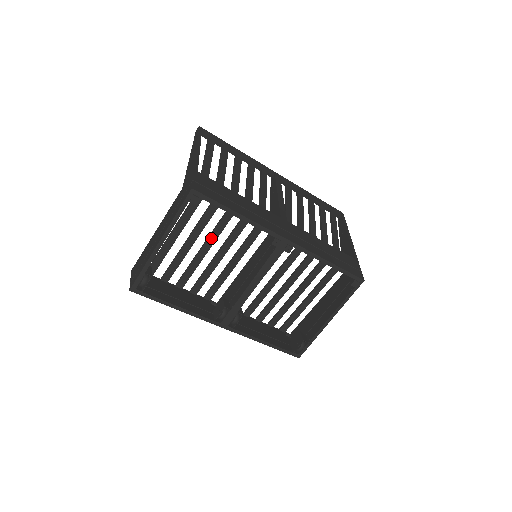
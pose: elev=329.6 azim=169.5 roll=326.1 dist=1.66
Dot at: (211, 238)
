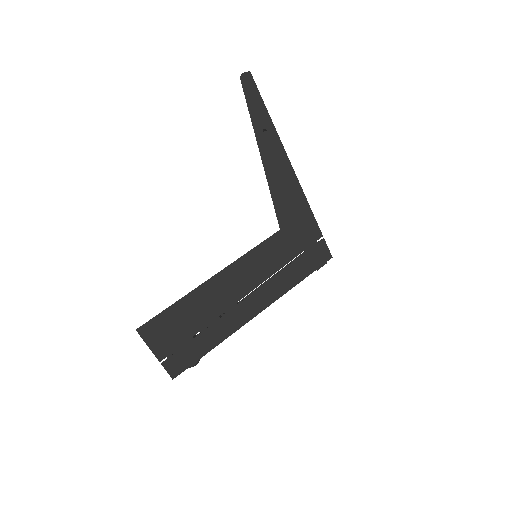
Dot at: occluded
